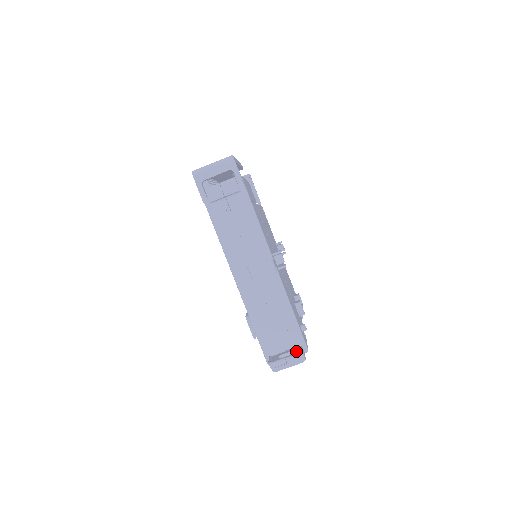
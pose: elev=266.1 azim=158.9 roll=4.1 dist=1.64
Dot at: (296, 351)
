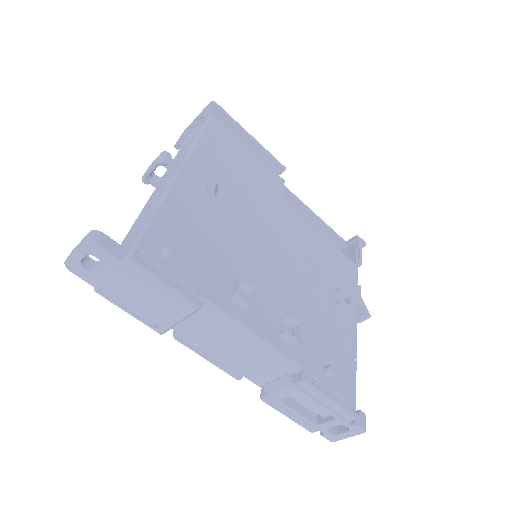
Dot at: occluded
